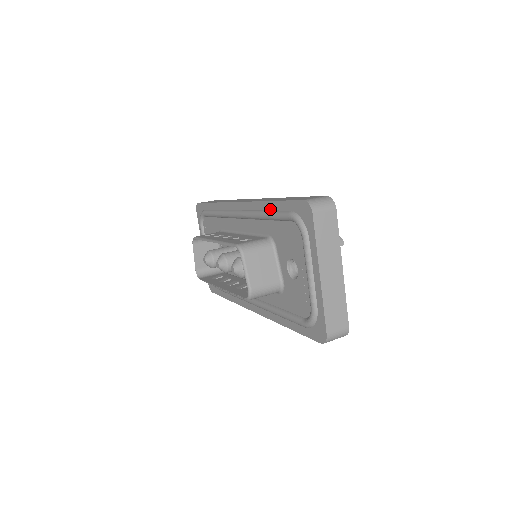
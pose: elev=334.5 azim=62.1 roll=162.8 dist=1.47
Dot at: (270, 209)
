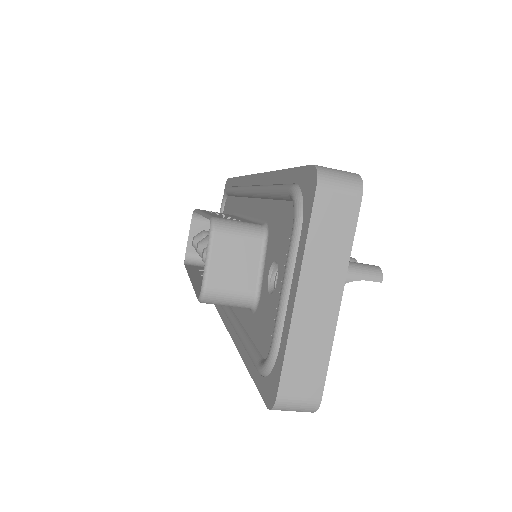
Dot at: (277, 182)
